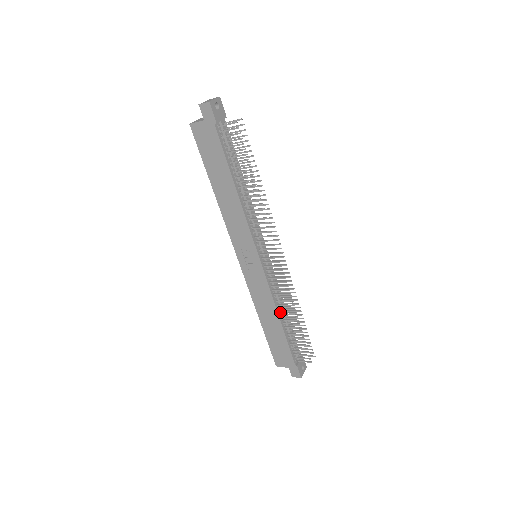
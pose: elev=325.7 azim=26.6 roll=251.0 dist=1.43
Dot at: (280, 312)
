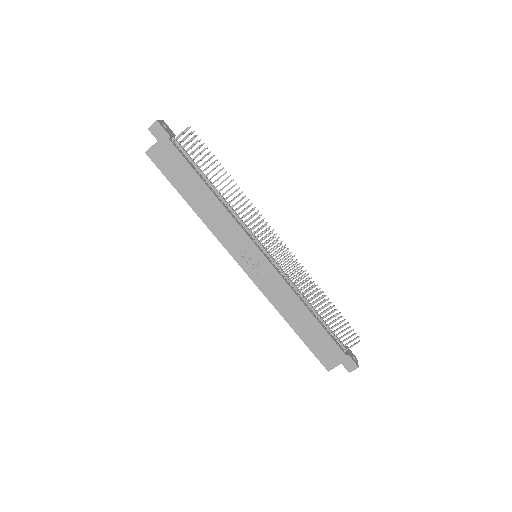
Dot at: (305, 302)
